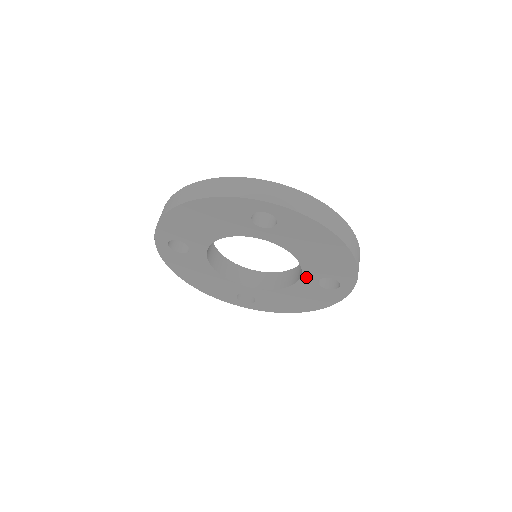
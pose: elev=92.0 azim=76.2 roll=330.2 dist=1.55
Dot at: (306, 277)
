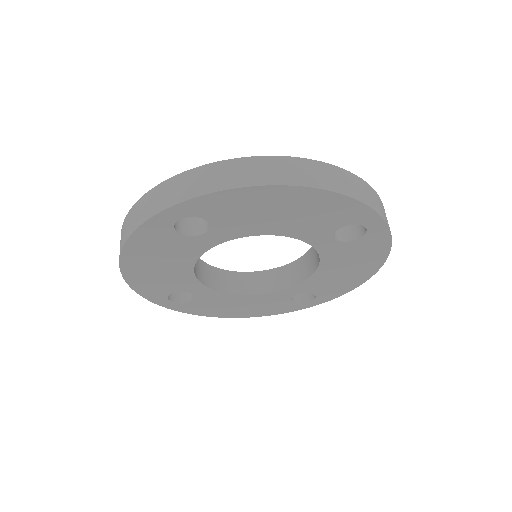
Dot at: (319, 244)
